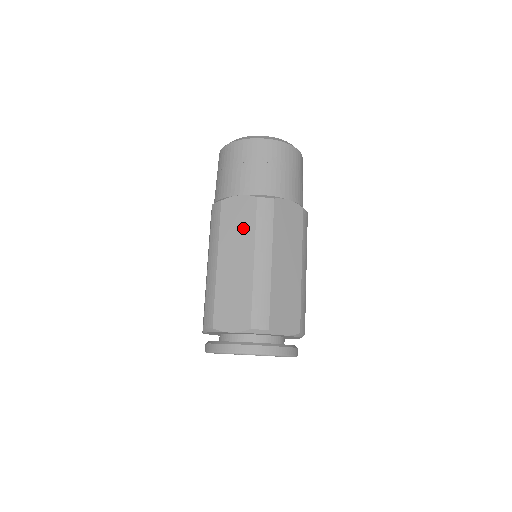
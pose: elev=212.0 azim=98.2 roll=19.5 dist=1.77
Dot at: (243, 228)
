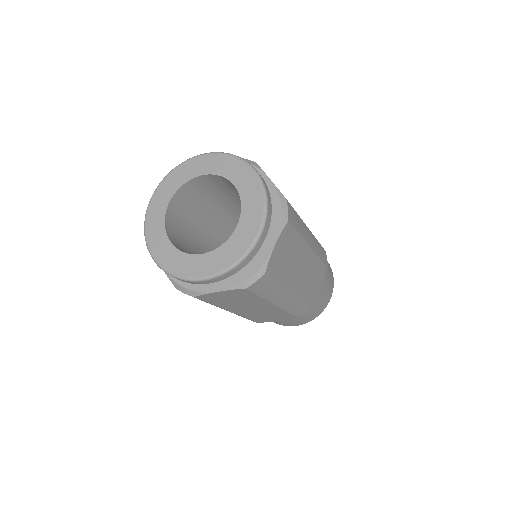
Dot at: occluded
